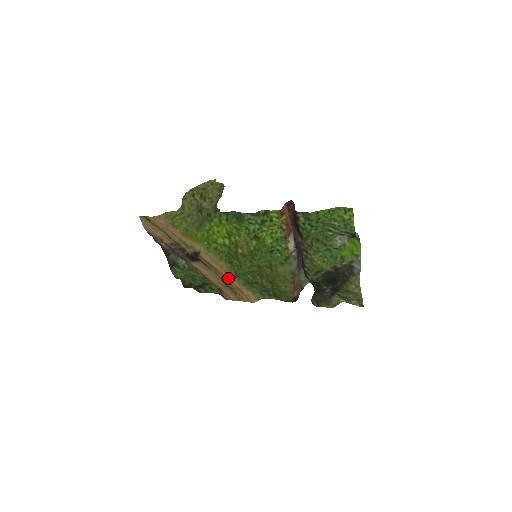
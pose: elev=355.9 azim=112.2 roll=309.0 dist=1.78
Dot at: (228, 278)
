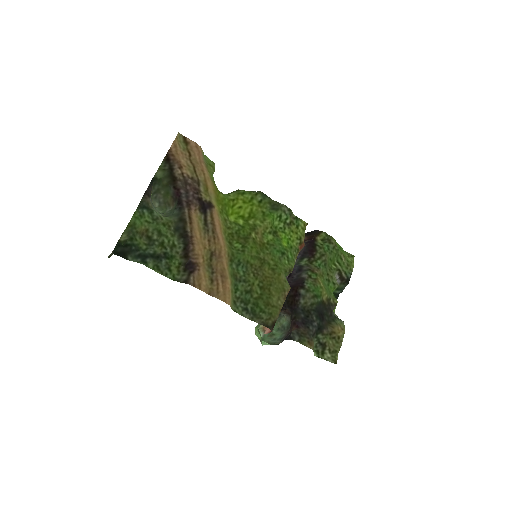
Dot at: (222, 254)
